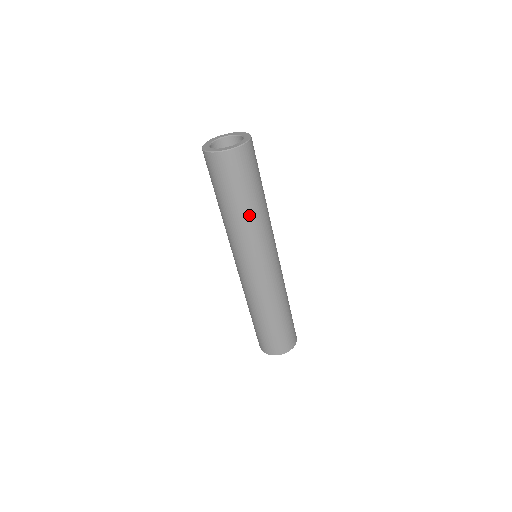
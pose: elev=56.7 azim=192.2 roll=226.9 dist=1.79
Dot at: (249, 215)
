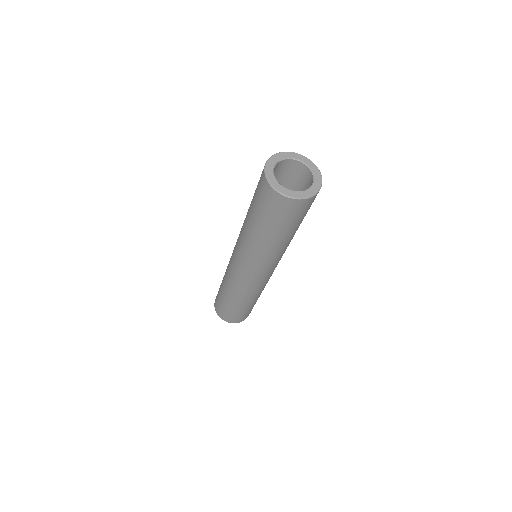
Dot at: (274, 245)
